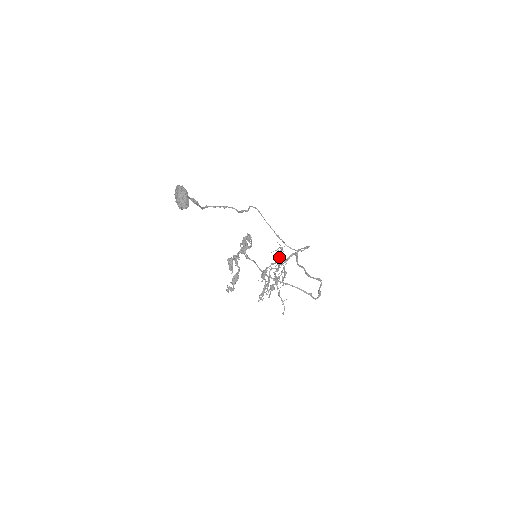
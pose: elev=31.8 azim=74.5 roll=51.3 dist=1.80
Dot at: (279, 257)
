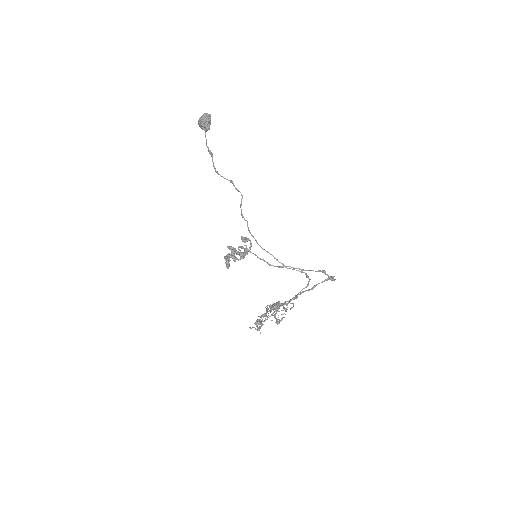
Dot at: occluded
